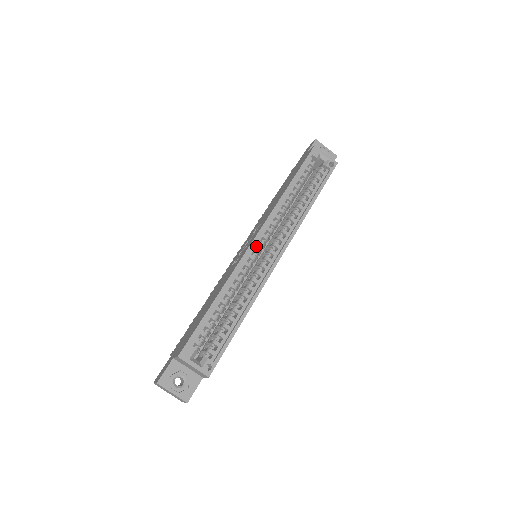
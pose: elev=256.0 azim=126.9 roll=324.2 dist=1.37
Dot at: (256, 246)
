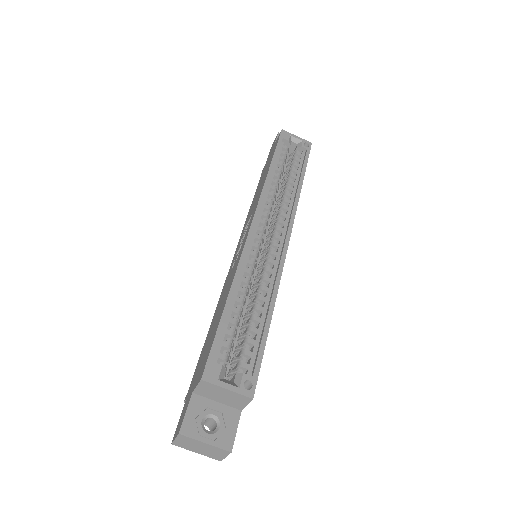
Dot at: occluded
